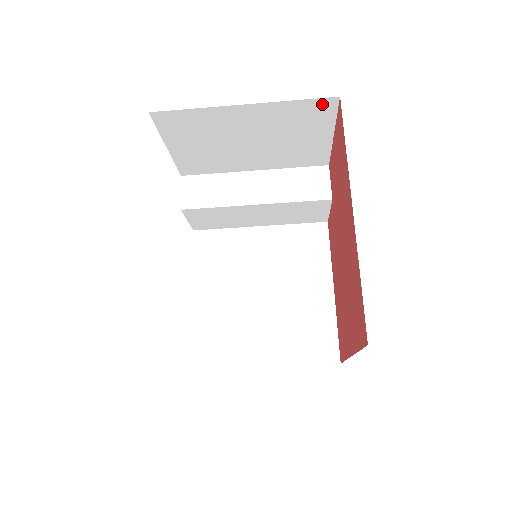
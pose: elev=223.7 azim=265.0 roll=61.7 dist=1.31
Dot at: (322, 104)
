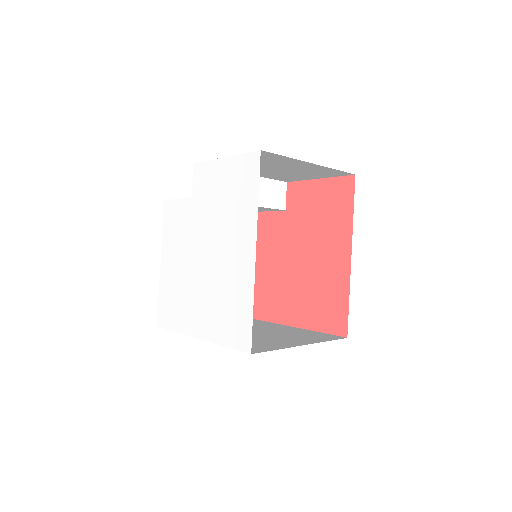
Dot at: (343, 173)
